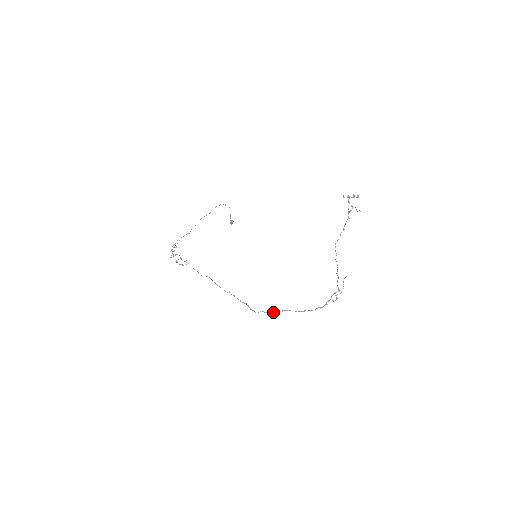
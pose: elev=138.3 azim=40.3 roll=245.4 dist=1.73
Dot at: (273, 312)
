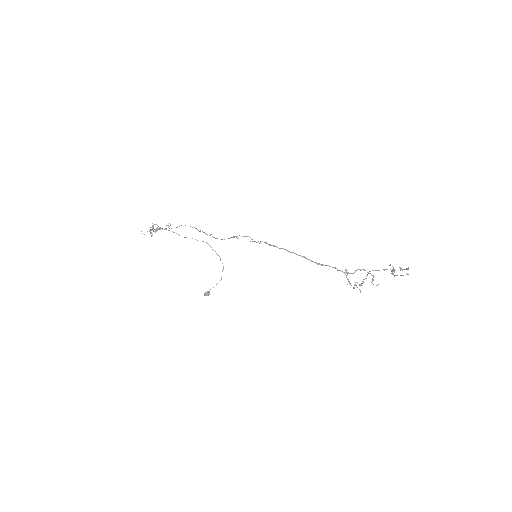
Dot at: occluded
